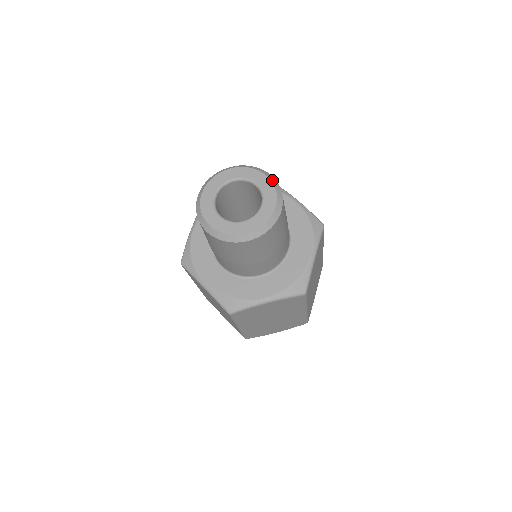
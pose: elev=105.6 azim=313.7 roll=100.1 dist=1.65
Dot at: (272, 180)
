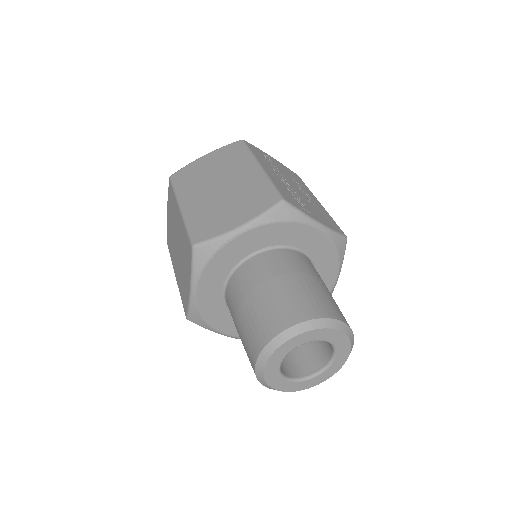
Dot at: (345, 331)
